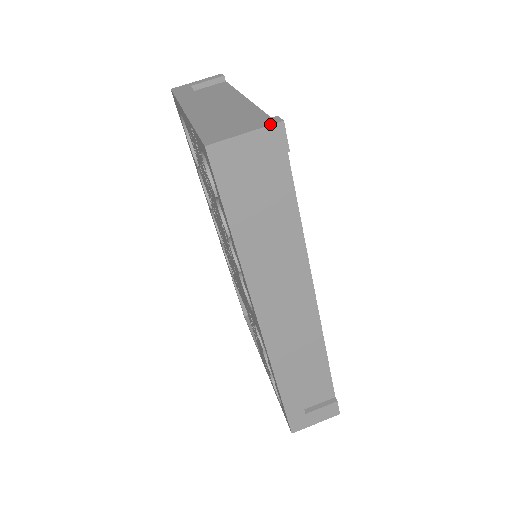
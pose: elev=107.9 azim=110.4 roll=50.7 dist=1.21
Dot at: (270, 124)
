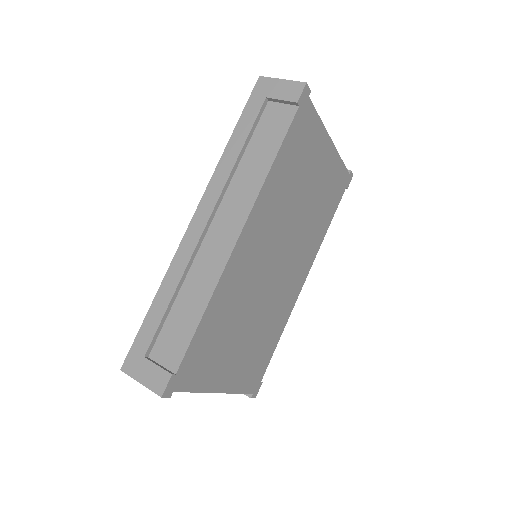
Dot at: (299, 82)
